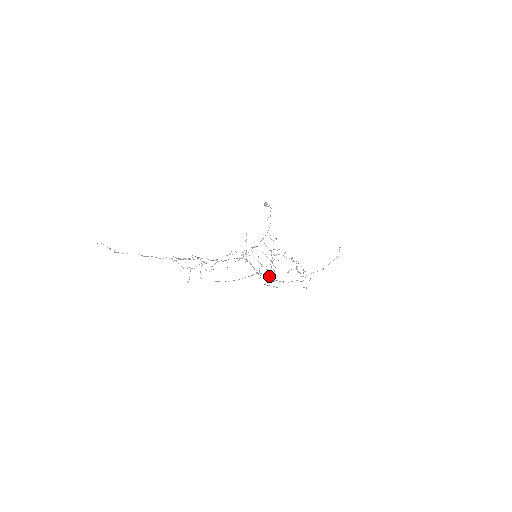
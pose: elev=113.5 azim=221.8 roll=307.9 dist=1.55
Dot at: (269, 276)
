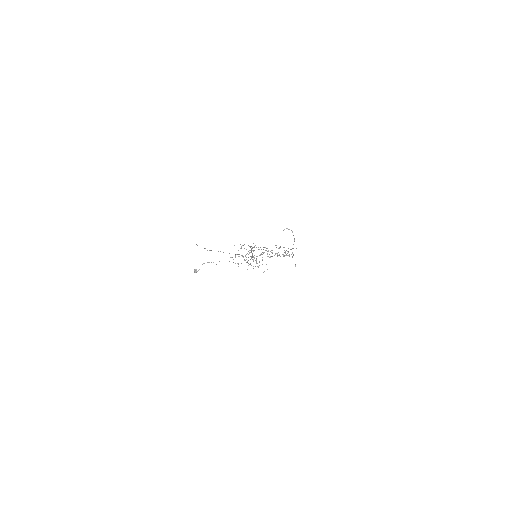
Dot at: (280, 256)
